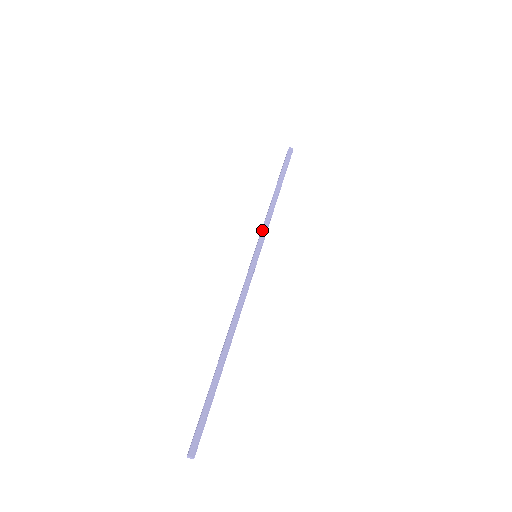
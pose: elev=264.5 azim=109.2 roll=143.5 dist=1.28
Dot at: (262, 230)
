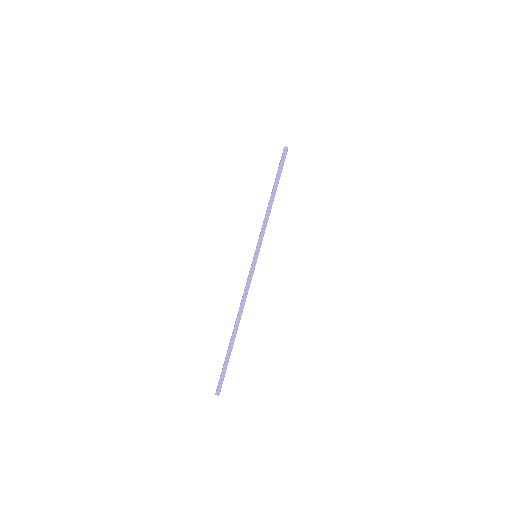
Dot at: (260, 236)
